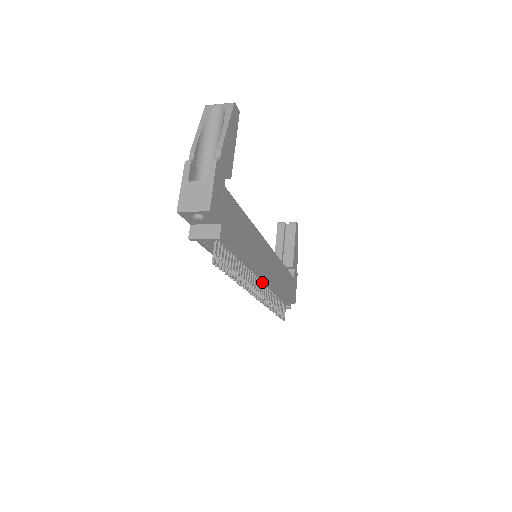
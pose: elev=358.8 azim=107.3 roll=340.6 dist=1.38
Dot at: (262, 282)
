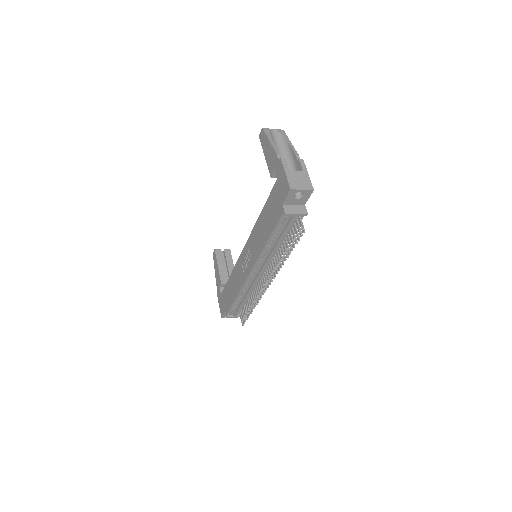
Dot at: (262, 277)
